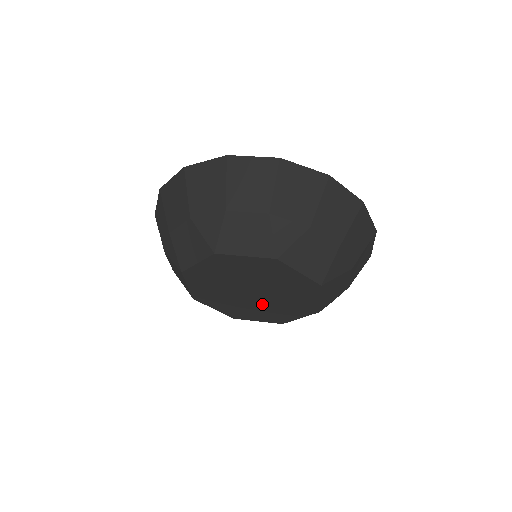
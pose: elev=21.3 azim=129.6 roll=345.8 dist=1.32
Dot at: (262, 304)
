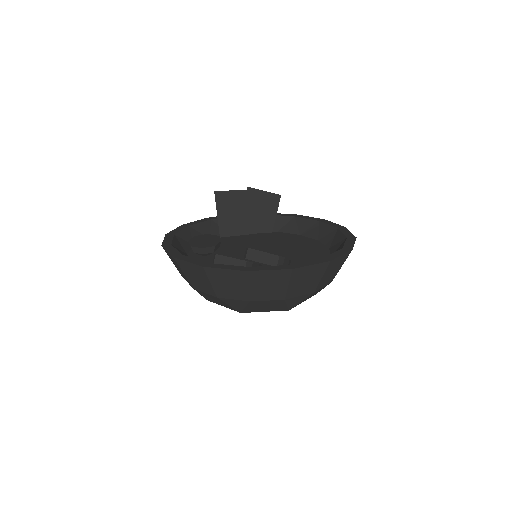
Dot at: occluded
